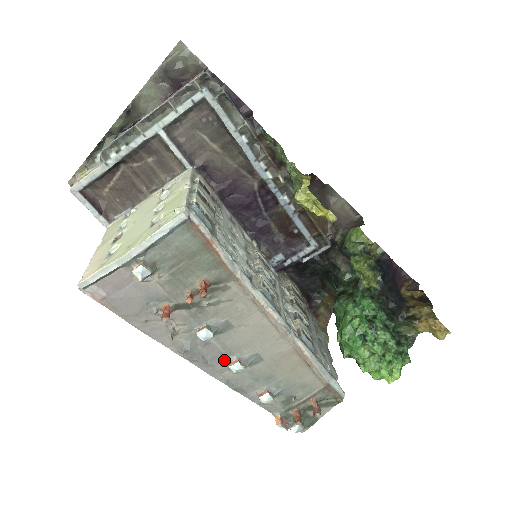
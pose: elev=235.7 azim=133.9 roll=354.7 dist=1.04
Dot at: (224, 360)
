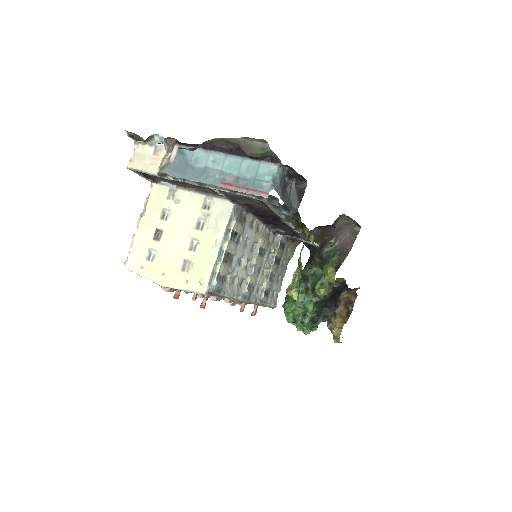
Dot at: occluded
